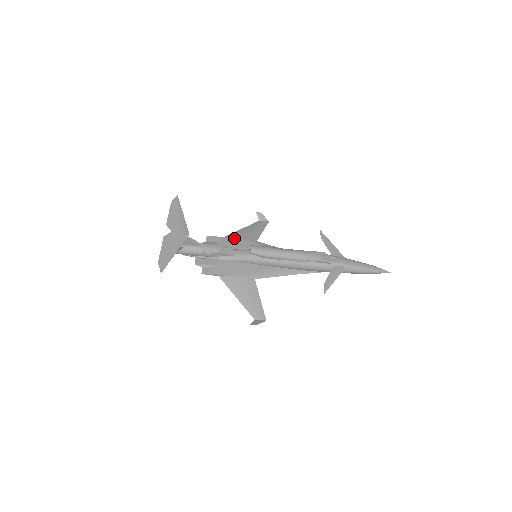
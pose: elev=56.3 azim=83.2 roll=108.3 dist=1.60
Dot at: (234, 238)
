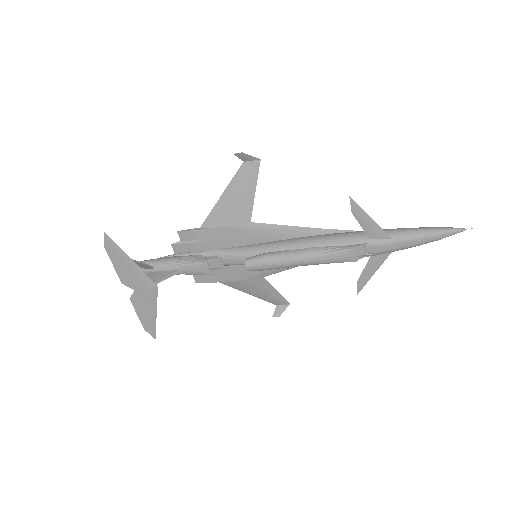
Dot at: (216, 228)
